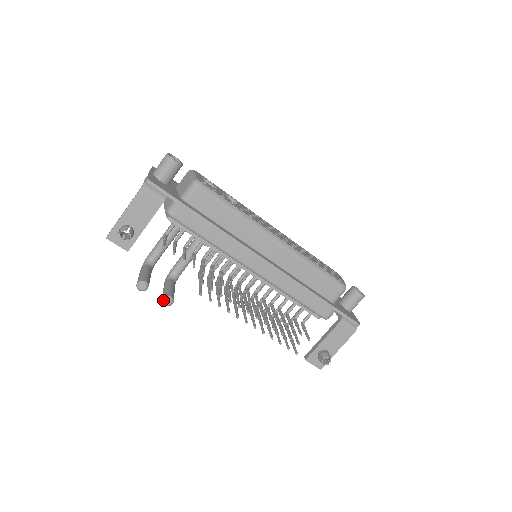
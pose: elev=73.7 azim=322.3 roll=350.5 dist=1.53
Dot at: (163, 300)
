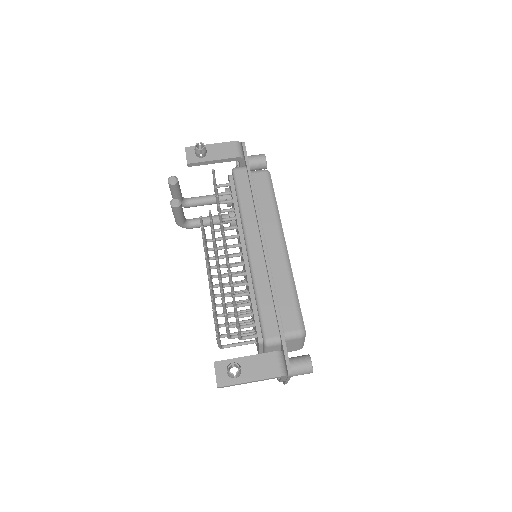
Dot at: (174, 199)
